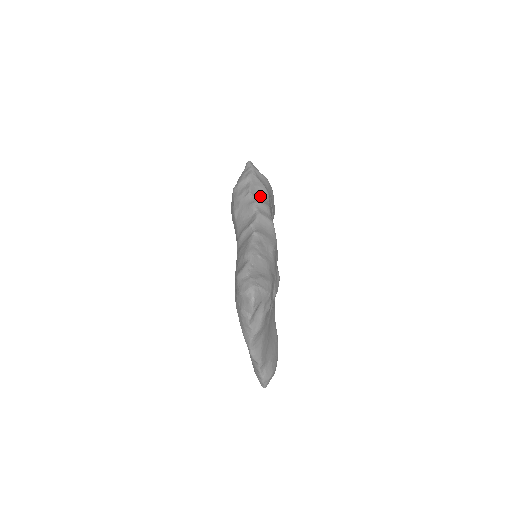
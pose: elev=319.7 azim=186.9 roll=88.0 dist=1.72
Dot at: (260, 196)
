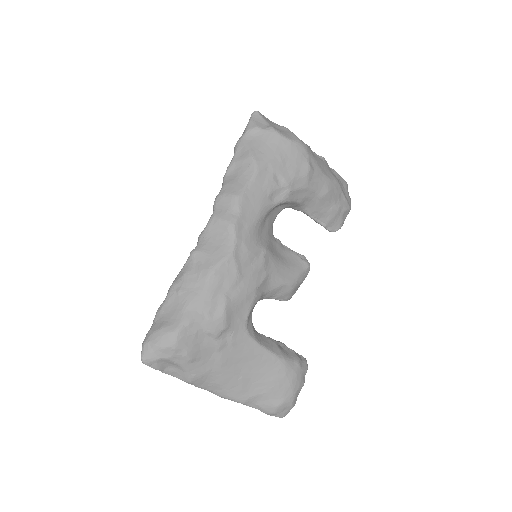
Dot at: (236, 178)
